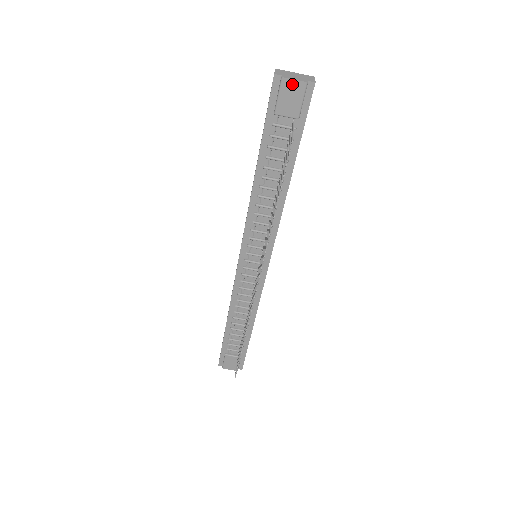
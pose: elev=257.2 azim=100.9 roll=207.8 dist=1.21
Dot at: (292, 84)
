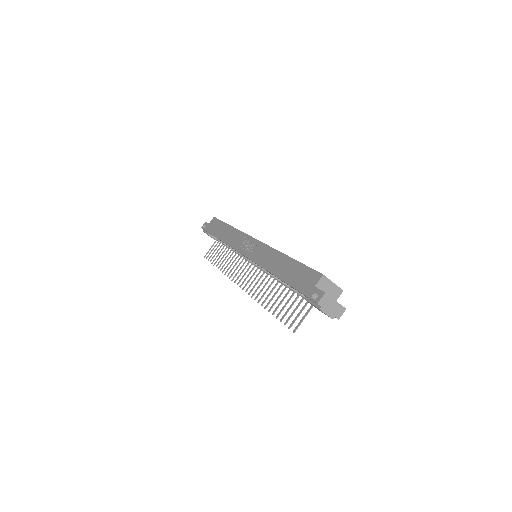
Dot at: (323, 312)
